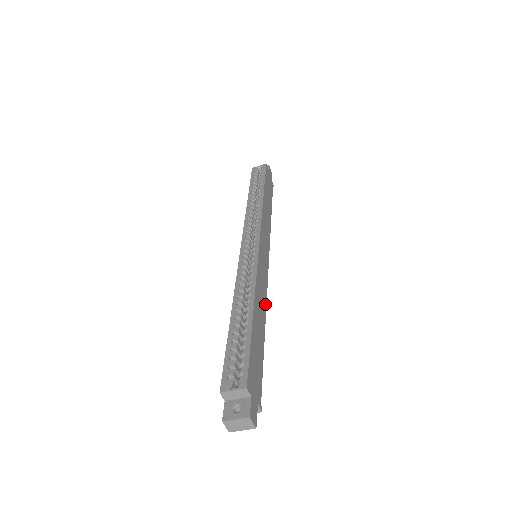
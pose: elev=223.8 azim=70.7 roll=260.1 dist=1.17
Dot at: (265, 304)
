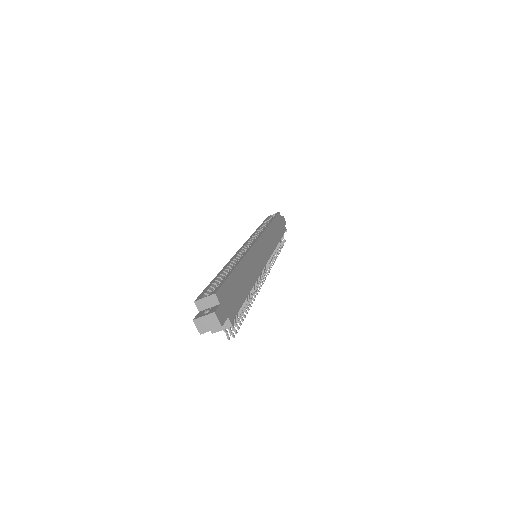
Dot at: (255, 278)
